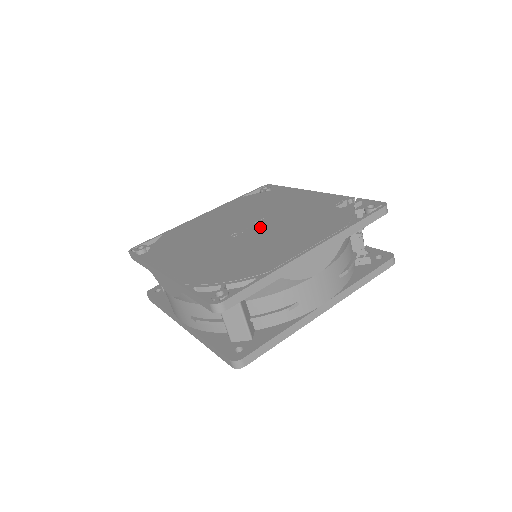
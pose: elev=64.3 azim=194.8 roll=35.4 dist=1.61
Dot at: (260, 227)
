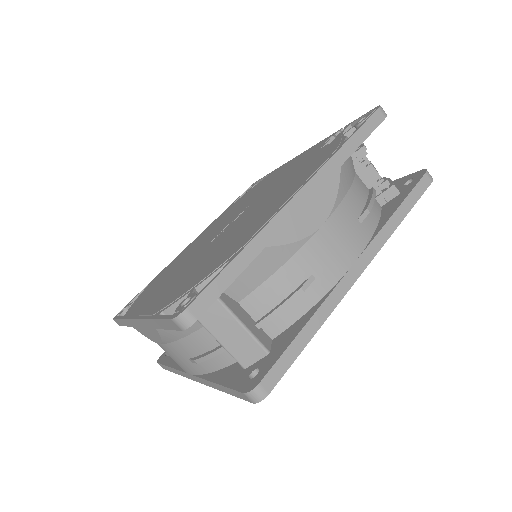
Dot at: (241, 216)
